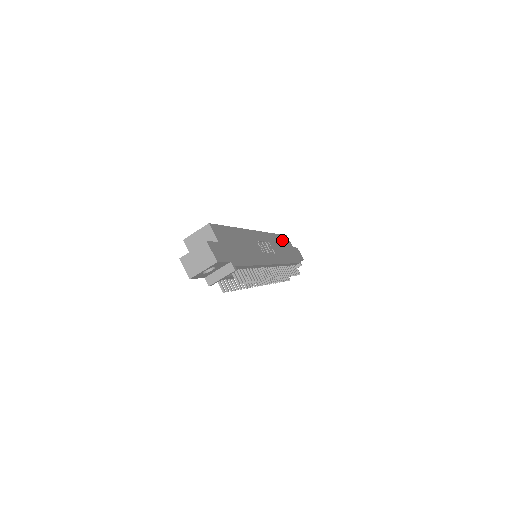
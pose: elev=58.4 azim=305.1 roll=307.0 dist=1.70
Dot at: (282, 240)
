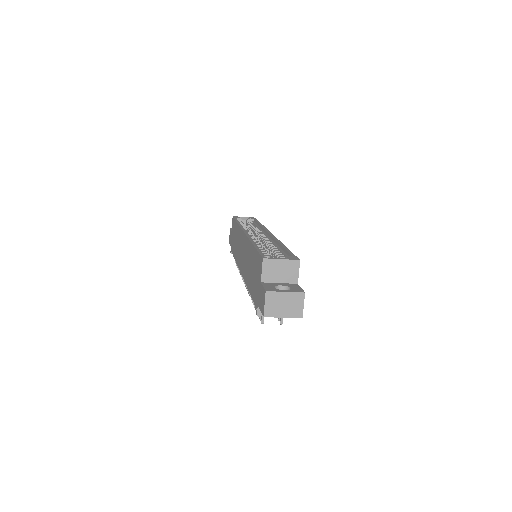
Dot at: occluded
